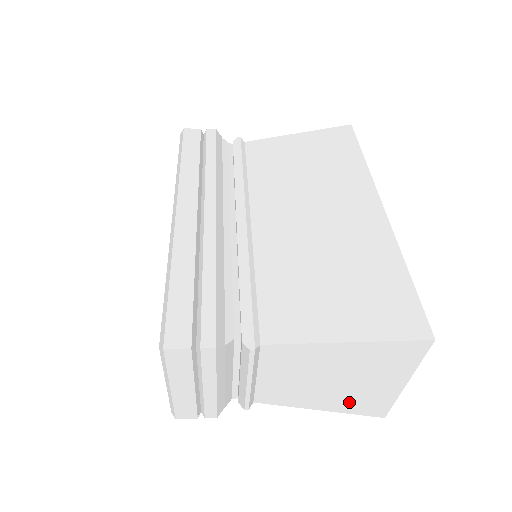
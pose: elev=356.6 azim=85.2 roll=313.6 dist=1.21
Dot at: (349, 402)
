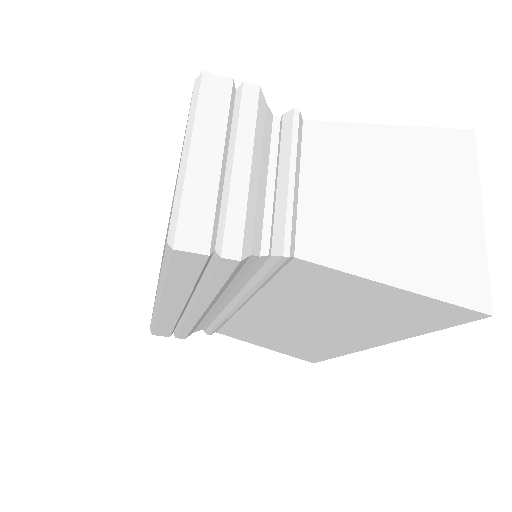
Dot at: (429, 262)
